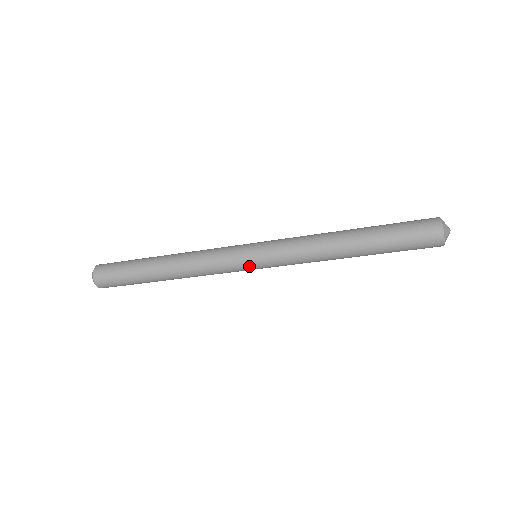
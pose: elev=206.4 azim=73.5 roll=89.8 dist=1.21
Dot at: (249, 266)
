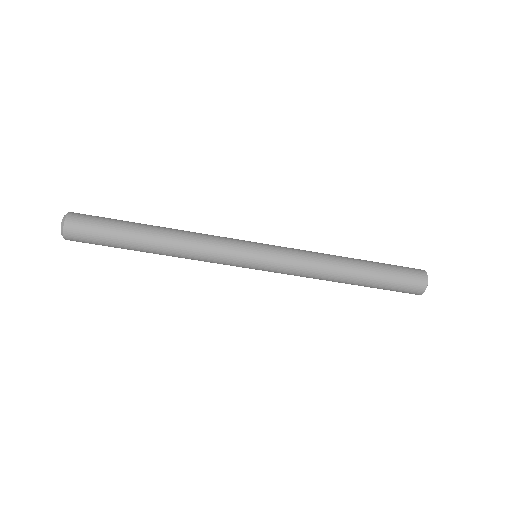
Dot at: (252, 253)
